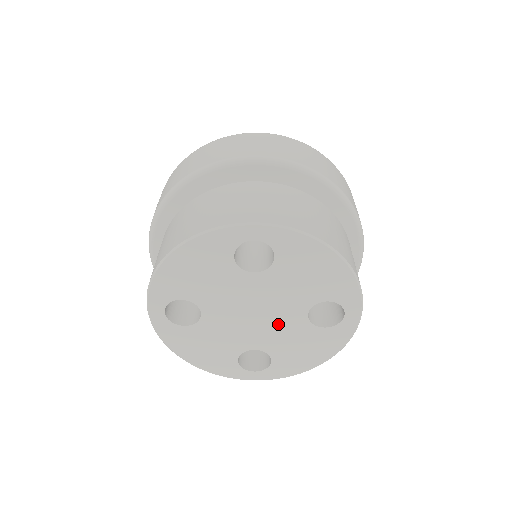
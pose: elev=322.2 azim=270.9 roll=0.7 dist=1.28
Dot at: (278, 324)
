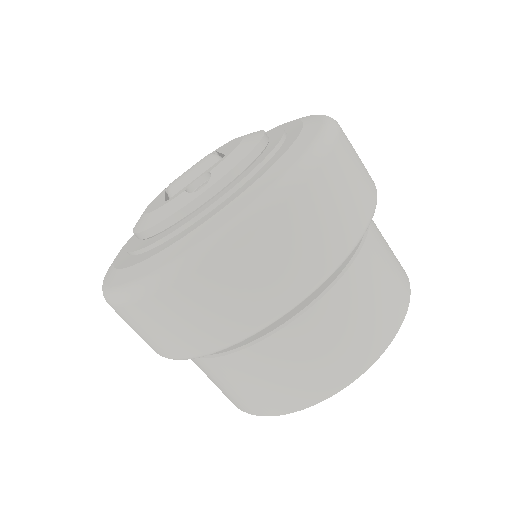
Dot at: occluded
